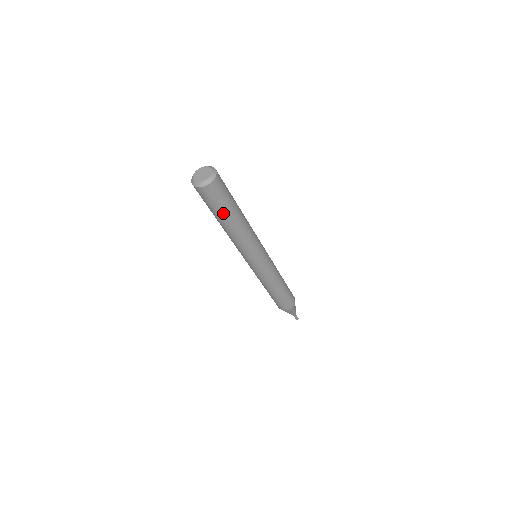
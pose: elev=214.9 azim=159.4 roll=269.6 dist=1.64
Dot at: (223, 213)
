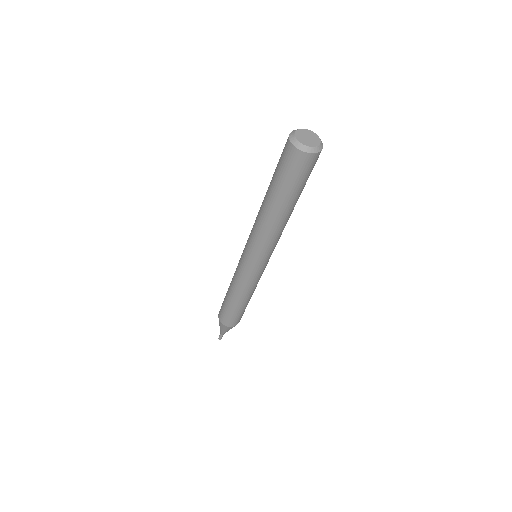
Dot at: (301, 191)
